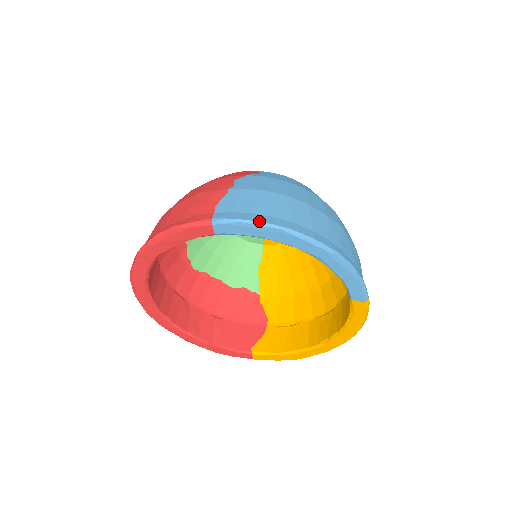
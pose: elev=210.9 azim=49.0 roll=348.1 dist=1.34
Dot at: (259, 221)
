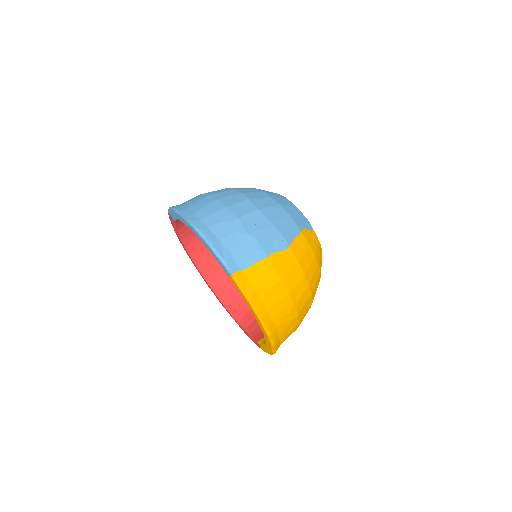
Dot at: (172, 207)
